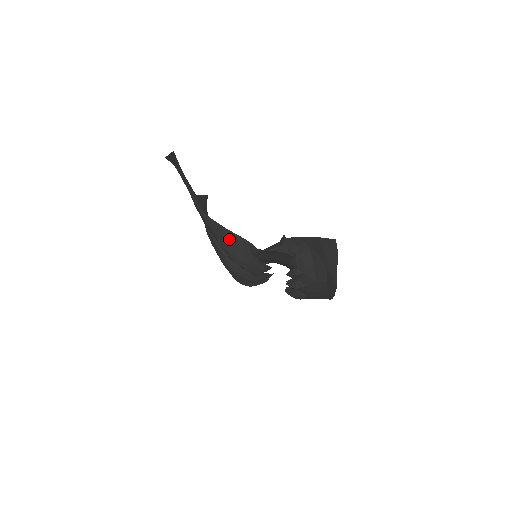
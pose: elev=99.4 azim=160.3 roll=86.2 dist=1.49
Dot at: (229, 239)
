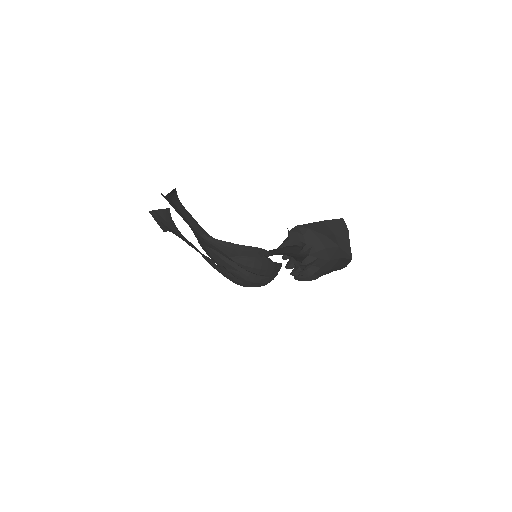
Dot at: (243, 253)
